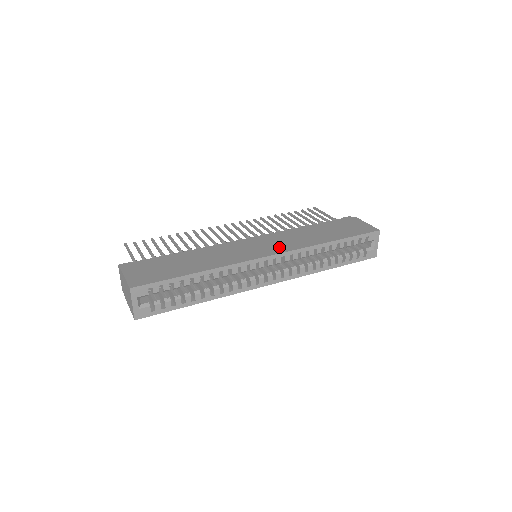
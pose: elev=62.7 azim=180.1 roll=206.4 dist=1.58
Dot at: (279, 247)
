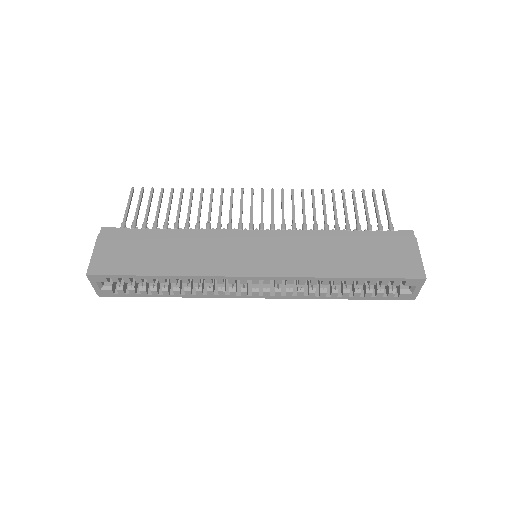
Dot at: (275, 264)
